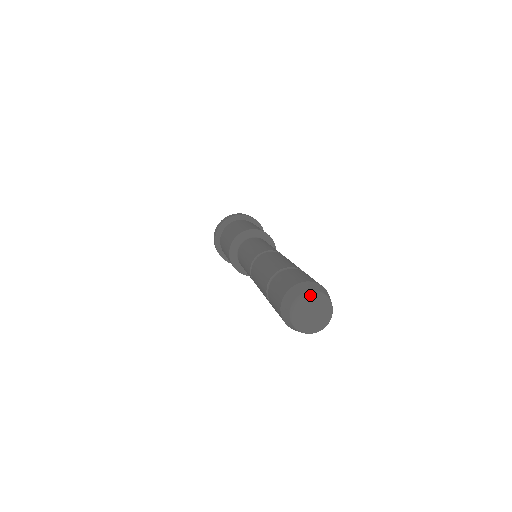
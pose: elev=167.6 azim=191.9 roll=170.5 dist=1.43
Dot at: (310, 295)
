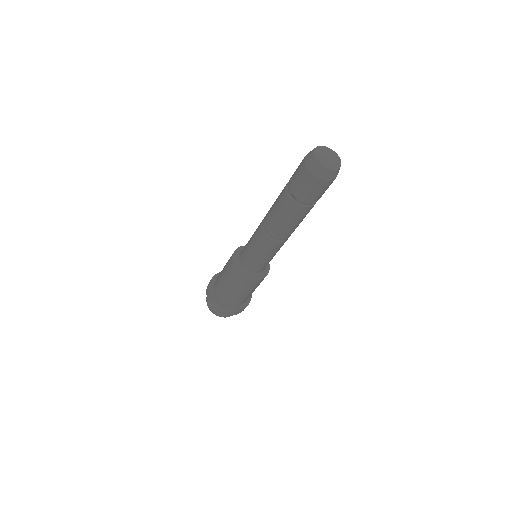
Dot at: (318, 148)
